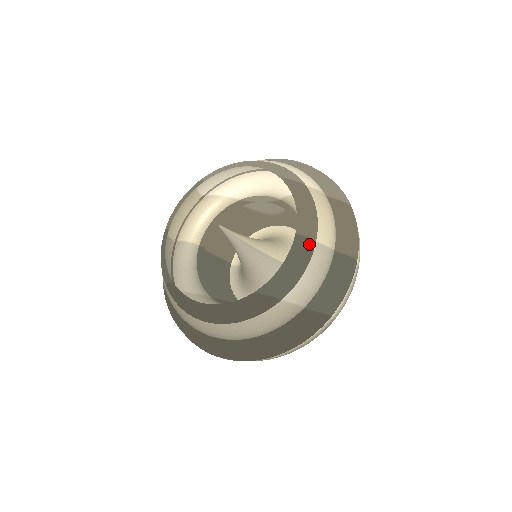
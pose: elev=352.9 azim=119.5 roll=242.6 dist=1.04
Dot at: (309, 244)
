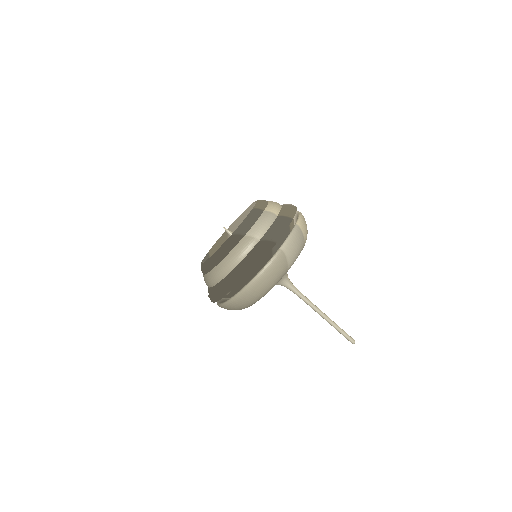
Dot at: (259, 211)
